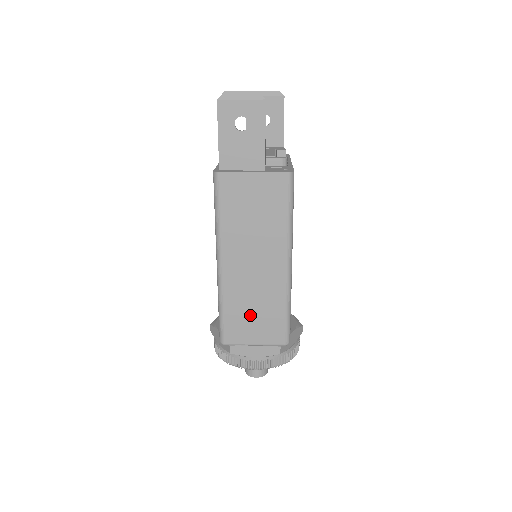
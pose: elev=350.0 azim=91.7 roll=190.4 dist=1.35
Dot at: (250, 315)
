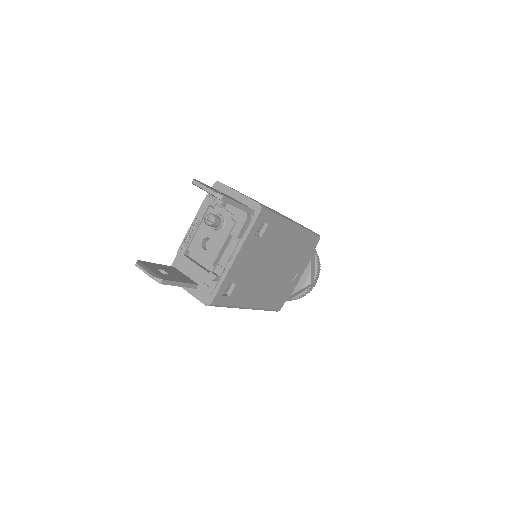
Dot at: occluded
